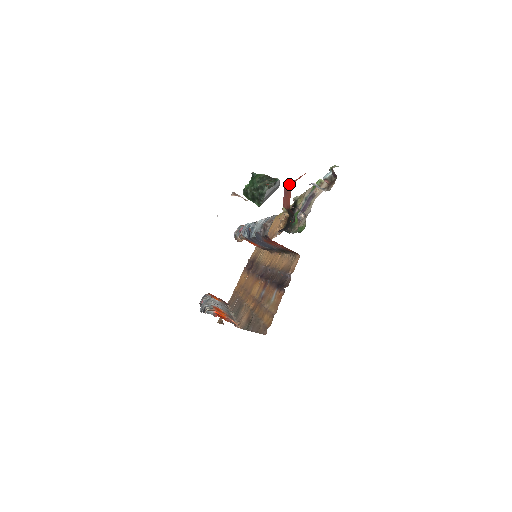
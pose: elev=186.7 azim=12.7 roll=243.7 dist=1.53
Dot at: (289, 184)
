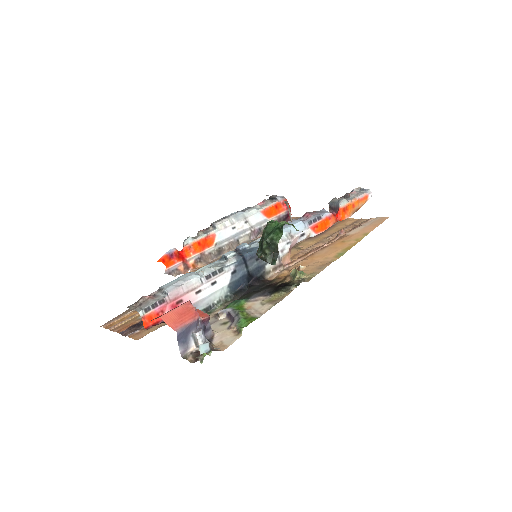
Dot at: (187, 306)
